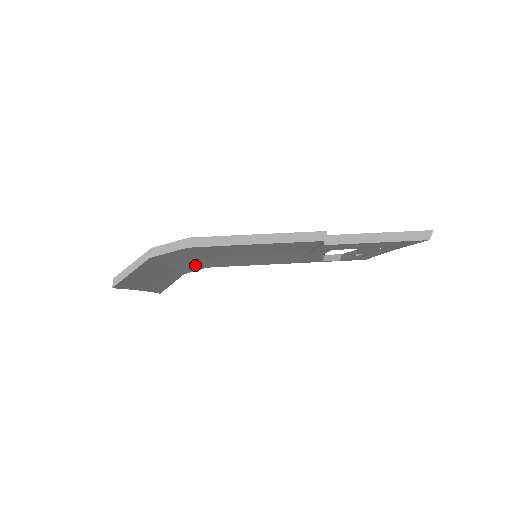
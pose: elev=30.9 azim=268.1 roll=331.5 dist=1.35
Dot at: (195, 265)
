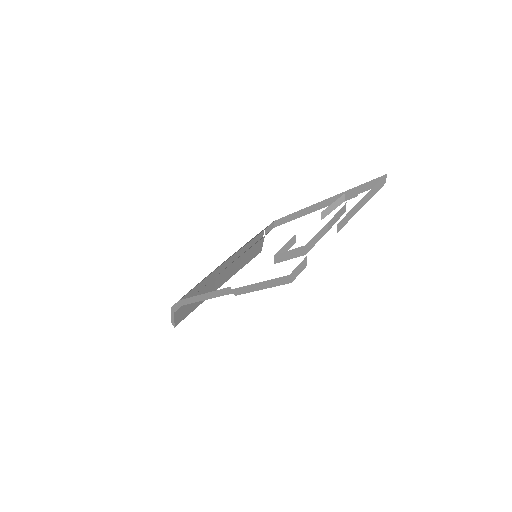
Dot at: occluded
